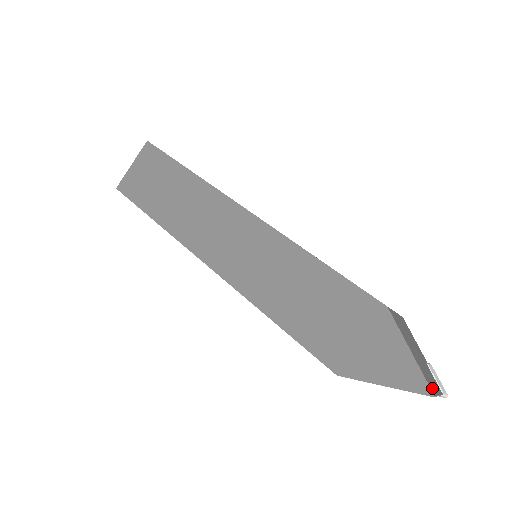
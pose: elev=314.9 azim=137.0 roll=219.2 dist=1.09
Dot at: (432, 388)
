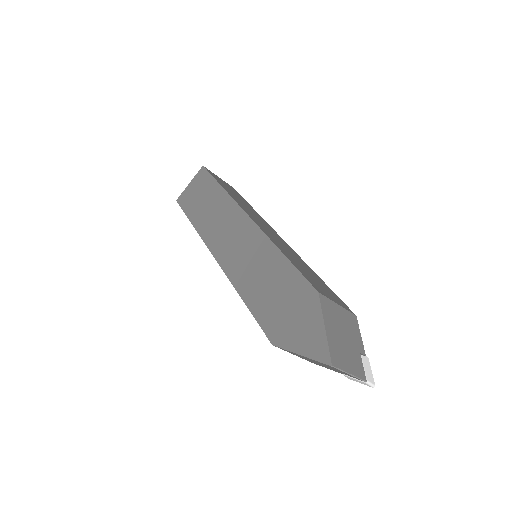
Dot at: (337, 362)
